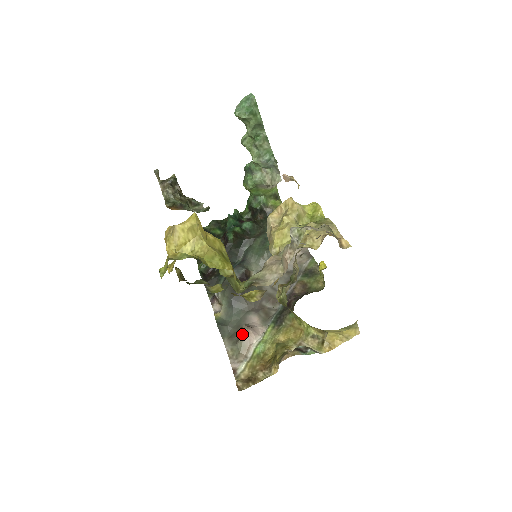
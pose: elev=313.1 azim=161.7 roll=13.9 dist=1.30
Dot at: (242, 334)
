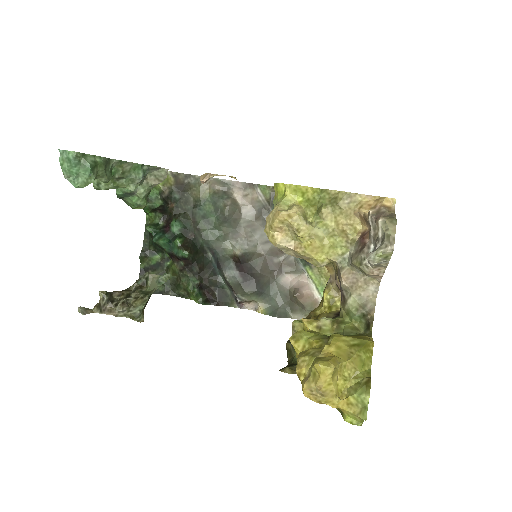
Dot at: (301, 301)
